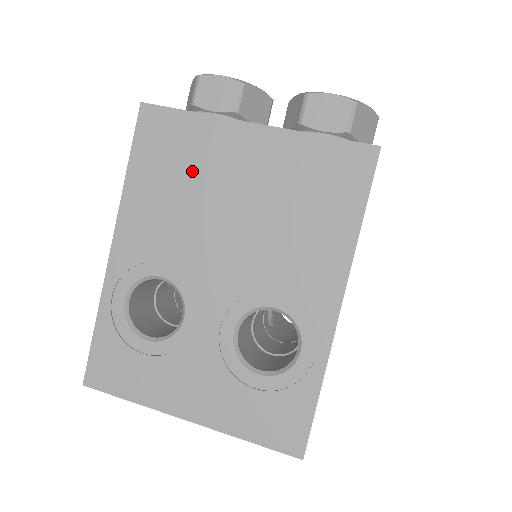
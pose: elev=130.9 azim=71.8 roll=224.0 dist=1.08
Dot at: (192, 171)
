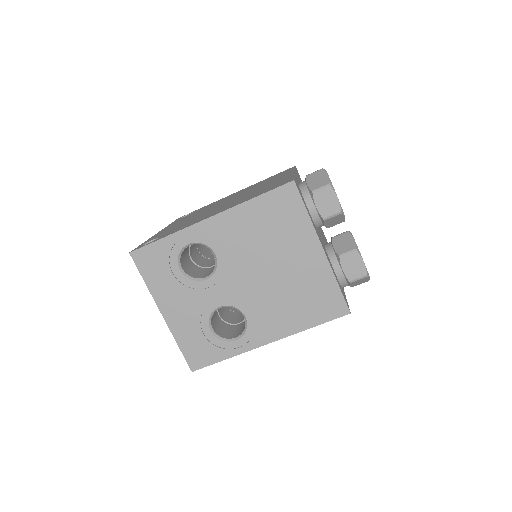
Dot at: (279, 234)
